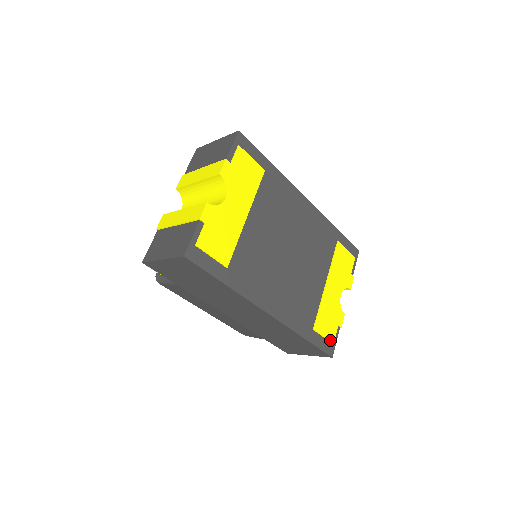
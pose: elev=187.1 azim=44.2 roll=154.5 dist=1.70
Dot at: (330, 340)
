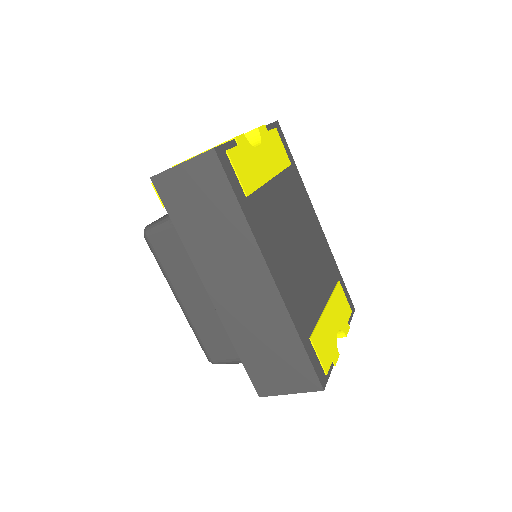
Dot at: (324, 367)
